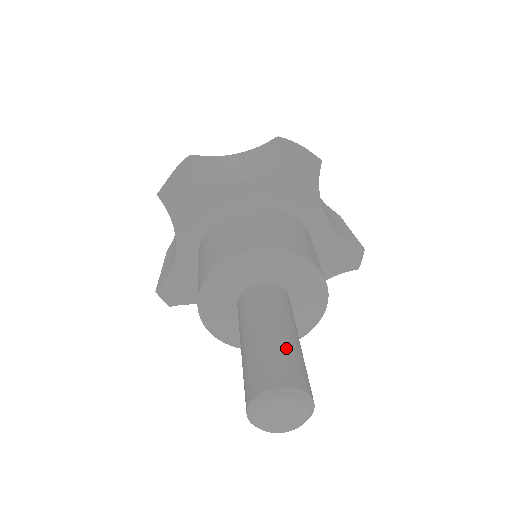
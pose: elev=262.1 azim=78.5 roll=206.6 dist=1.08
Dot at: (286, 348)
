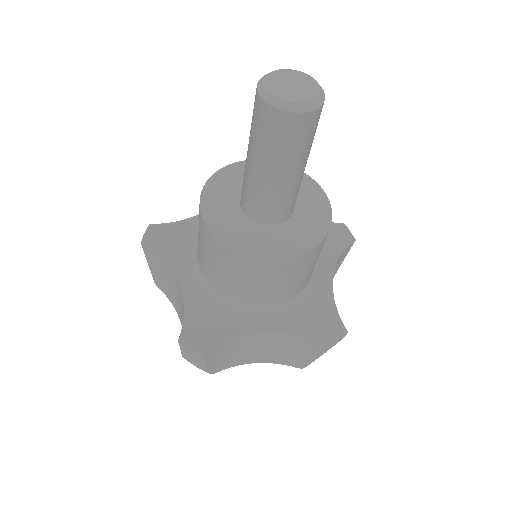
Dot at: occluded
